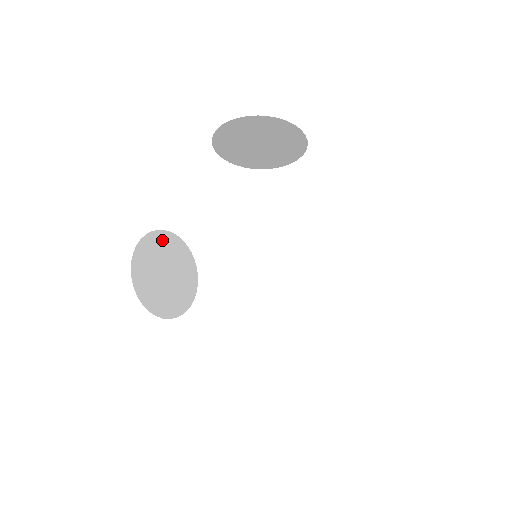
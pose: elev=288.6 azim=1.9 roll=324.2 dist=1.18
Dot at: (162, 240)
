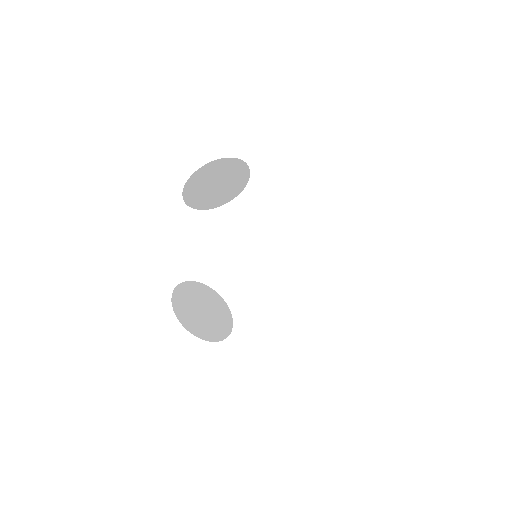
Dot at: (187, 289)
